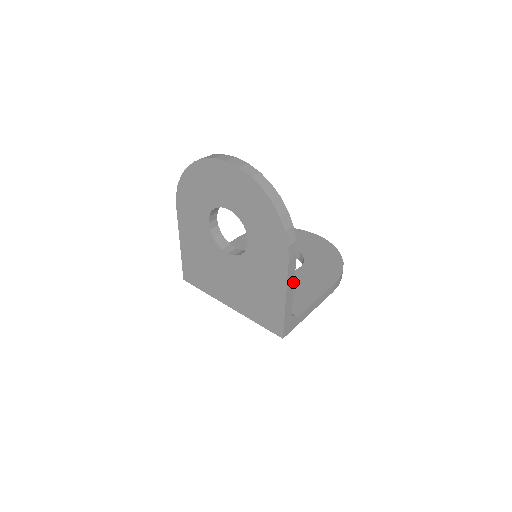
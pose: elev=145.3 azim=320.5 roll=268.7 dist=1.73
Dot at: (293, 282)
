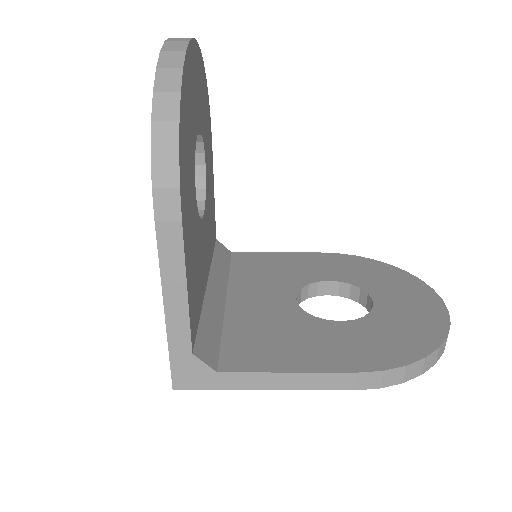
Dot at: (184, 281)
